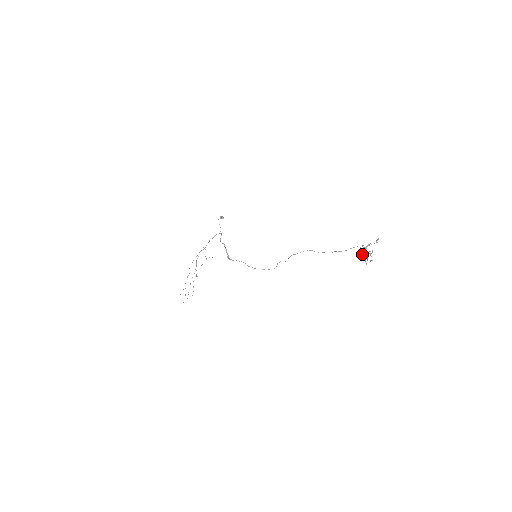
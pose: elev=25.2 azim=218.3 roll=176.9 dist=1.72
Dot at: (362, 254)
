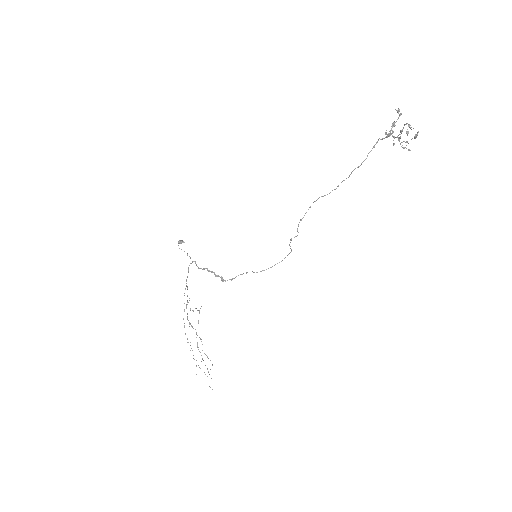
Dot at: (393, 143)
